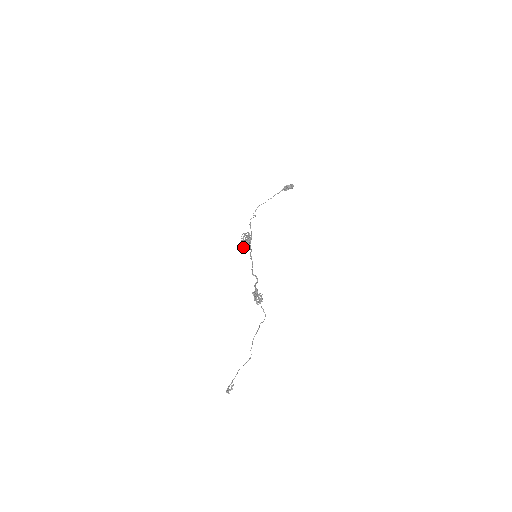
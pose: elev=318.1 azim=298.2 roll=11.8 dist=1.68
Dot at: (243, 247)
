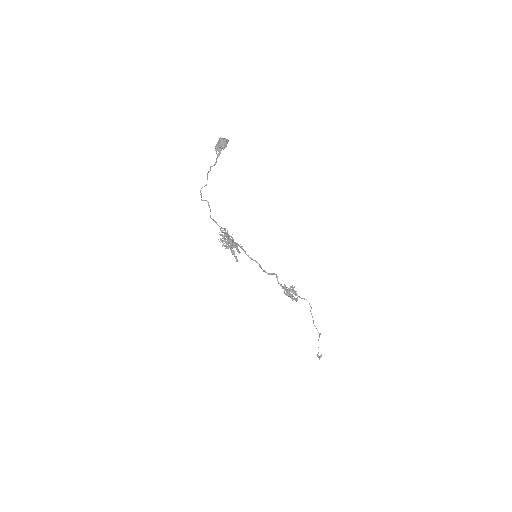
Dot at: (236, 257)
